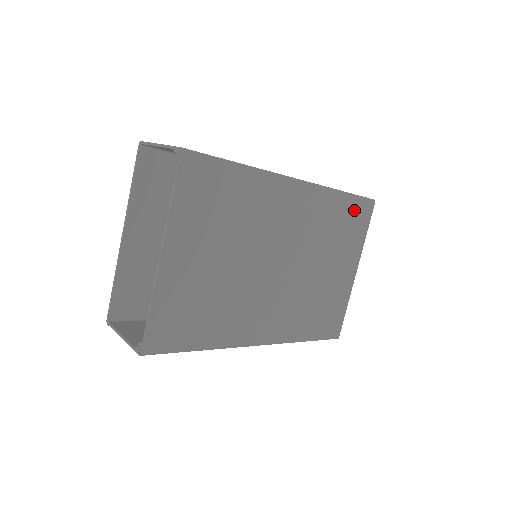
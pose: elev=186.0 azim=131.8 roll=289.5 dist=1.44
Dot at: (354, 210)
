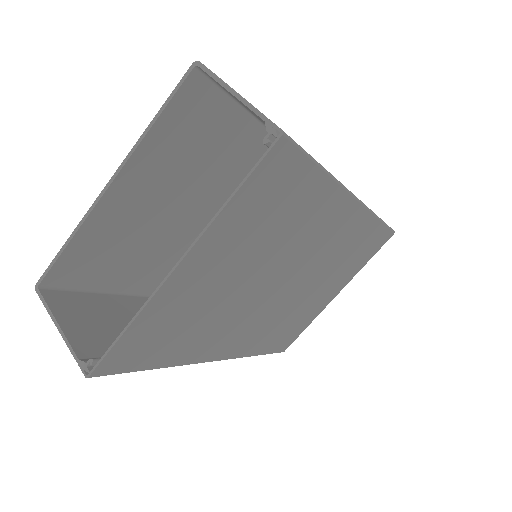
Dot at: (375, 239)
